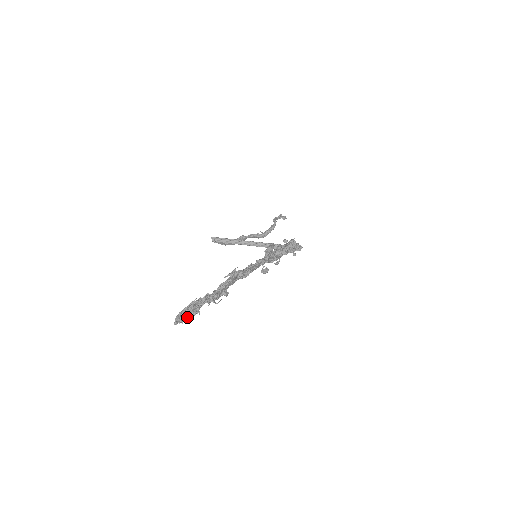
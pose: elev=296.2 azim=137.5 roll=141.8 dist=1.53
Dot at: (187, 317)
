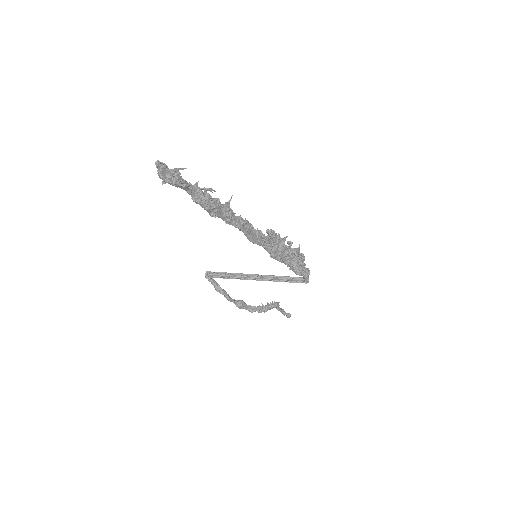
Dot at: (172, 171)
